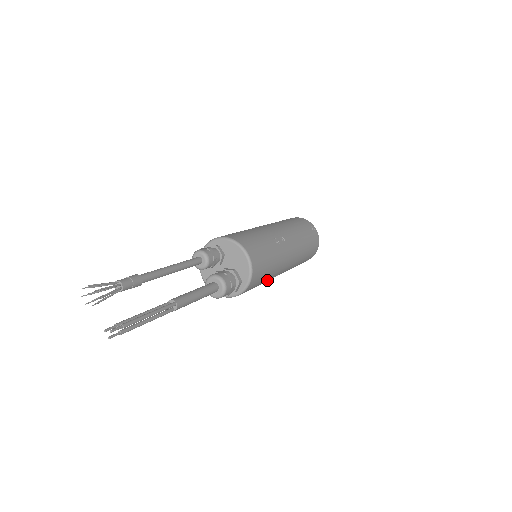
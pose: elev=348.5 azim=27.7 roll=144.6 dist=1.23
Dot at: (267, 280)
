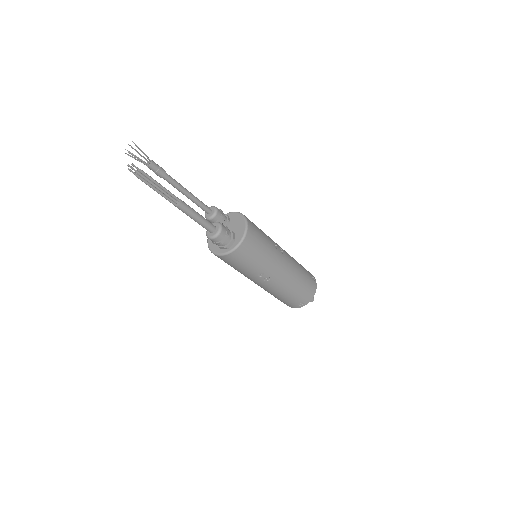
Dot at: (257, 269)
